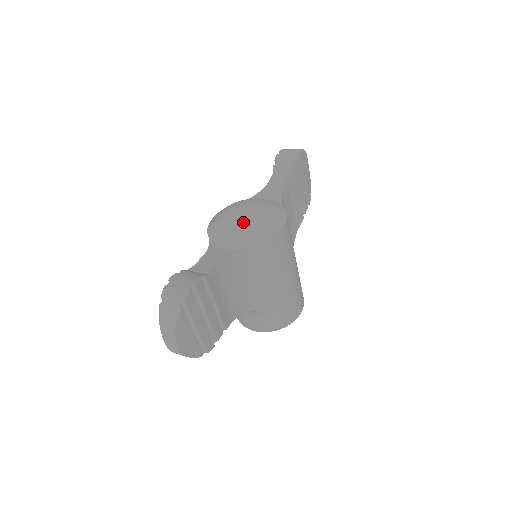
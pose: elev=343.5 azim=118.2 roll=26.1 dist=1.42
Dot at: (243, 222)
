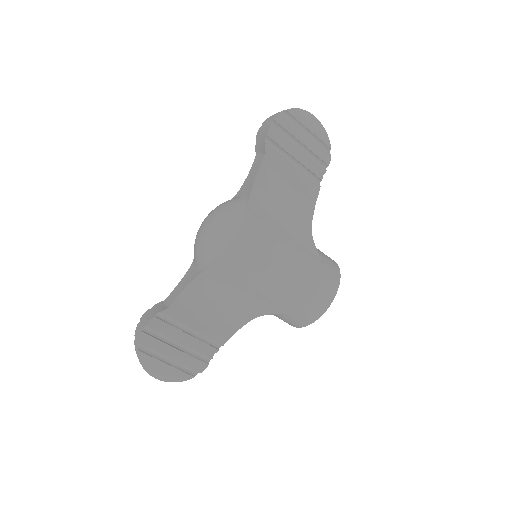
Dot at: (201, 240)
